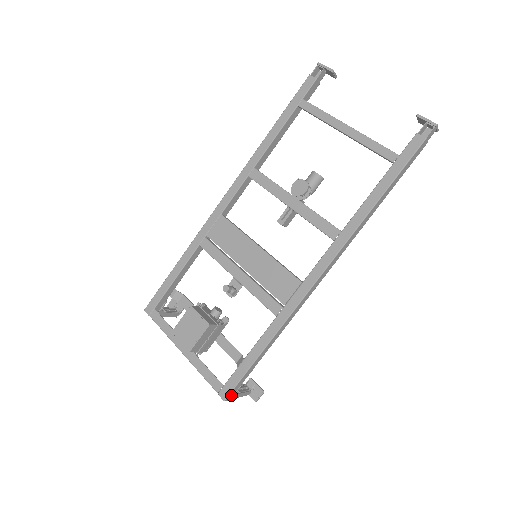
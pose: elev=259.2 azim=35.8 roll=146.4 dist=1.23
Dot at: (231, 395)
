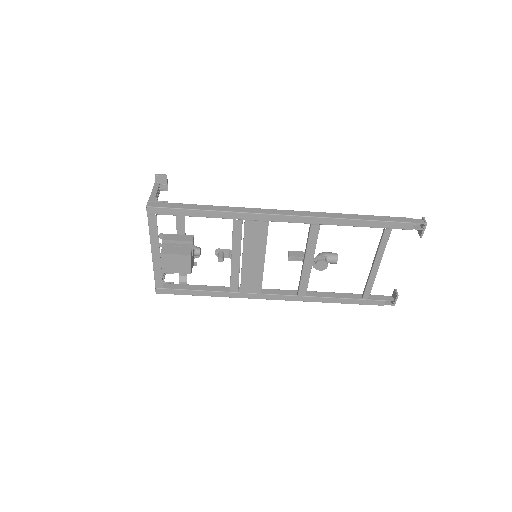
Dot at: (162, 291)
